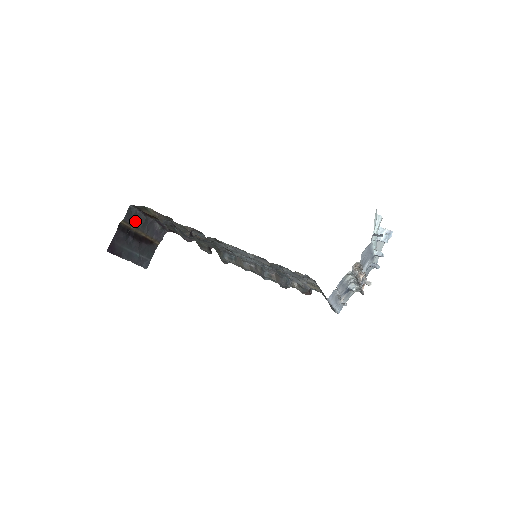
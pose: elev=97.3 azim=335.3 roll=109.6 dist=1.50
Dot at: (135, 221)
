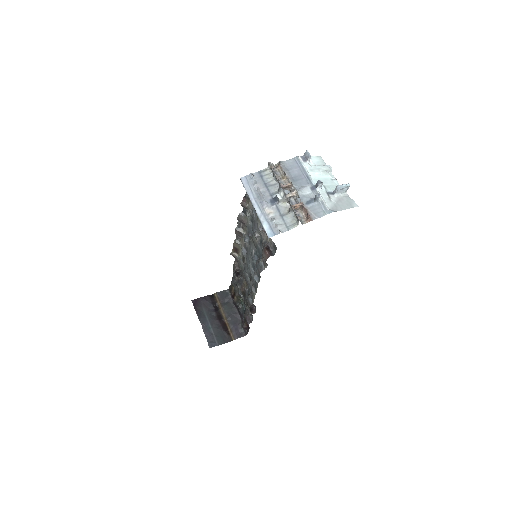
Dot at: (225, 304)
